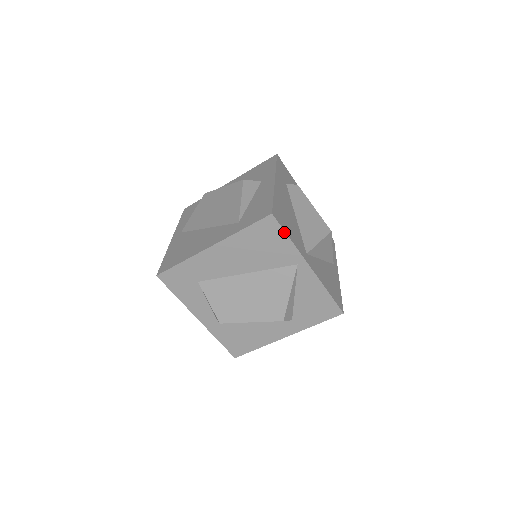
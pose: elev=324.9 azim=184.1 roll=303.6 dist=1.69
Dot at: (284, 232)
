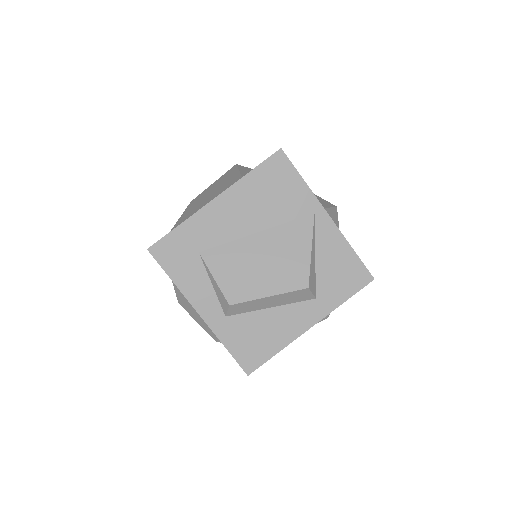
Dot at: (296, 171)
